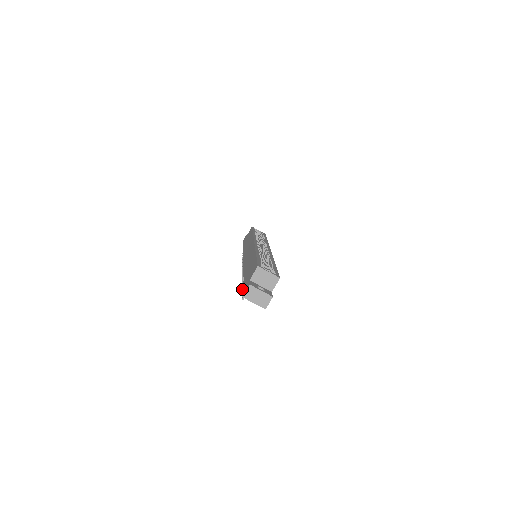
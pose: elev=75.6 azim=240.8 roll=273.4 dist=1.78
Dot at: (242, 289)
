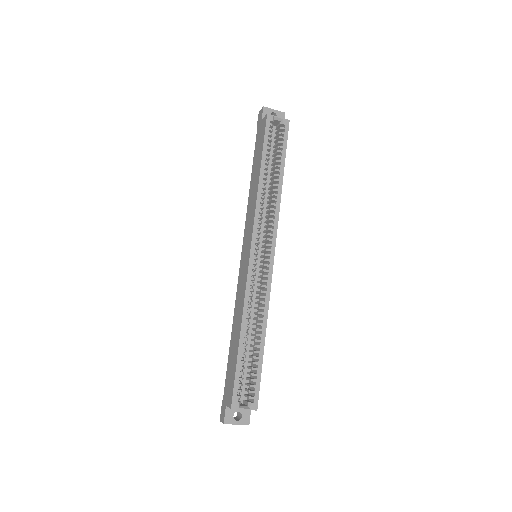
Dot at: occluded
